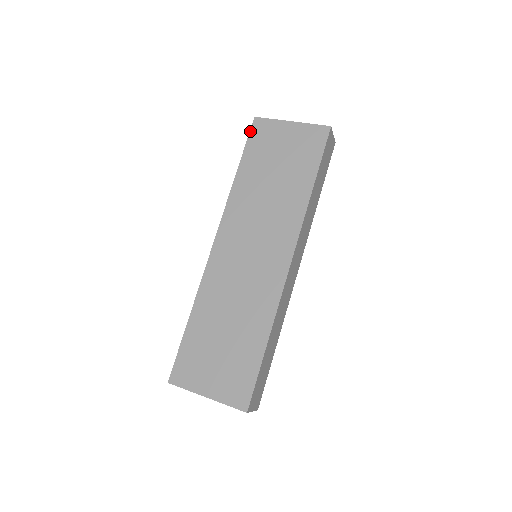
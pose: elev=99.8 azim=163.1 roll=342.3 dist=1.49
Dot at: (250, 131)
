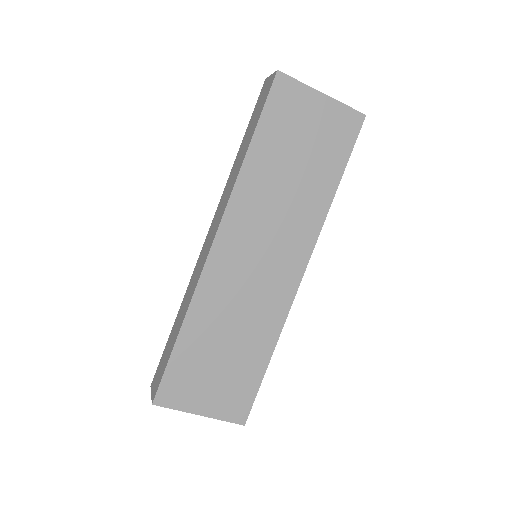
Dot at: (270, 91)
